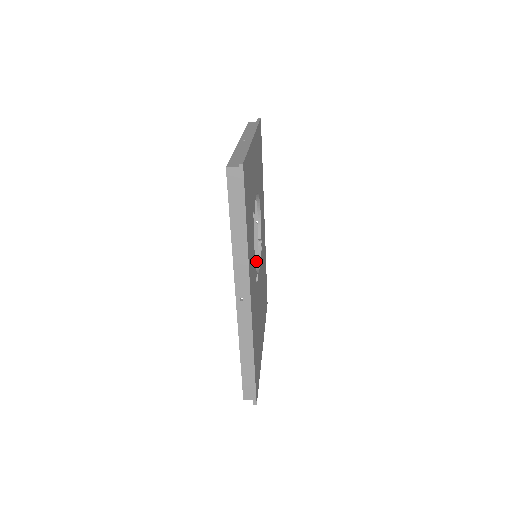
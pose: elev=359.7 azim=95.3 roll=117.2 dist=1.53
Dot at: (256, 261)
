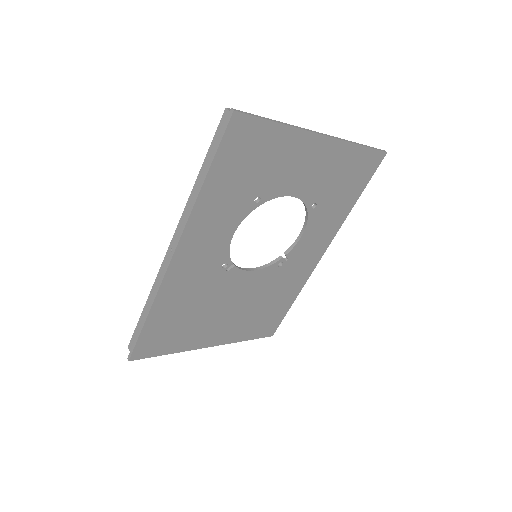
Dot at: occluded
